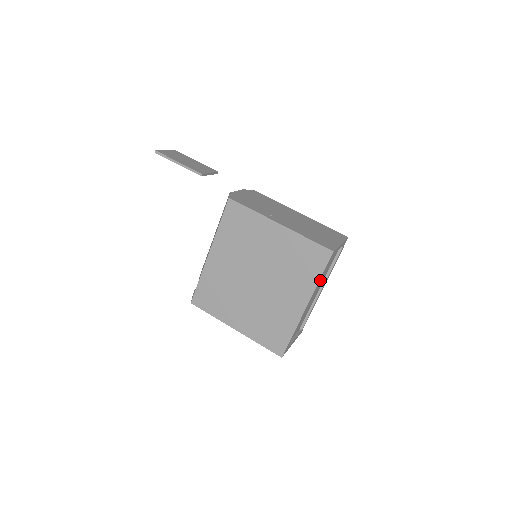
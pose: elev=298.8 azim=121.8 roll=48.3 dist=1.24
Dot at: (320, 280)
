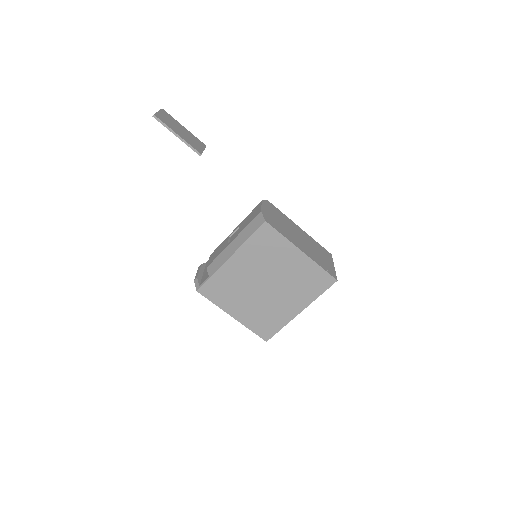
Dot at: occluded
